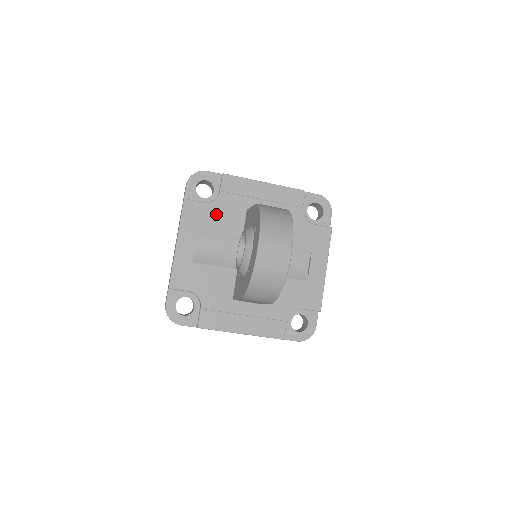
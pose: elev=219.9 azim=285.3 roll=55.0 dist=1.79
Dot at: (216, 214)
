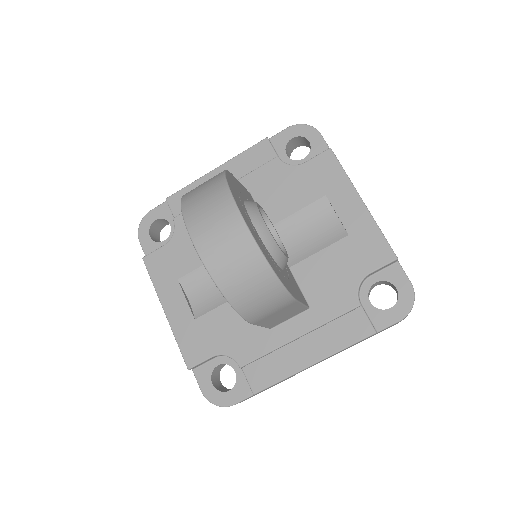
Dot at: (184, 246)
